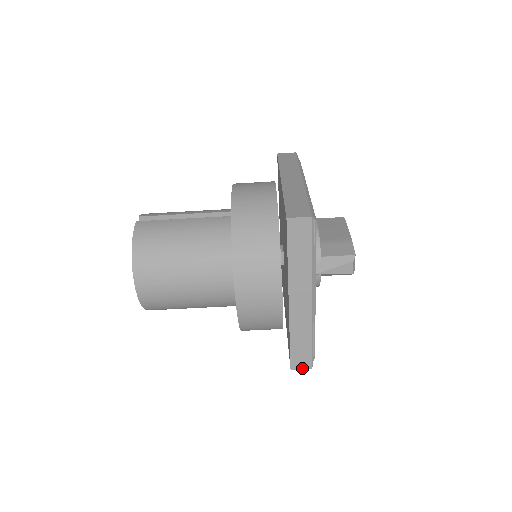
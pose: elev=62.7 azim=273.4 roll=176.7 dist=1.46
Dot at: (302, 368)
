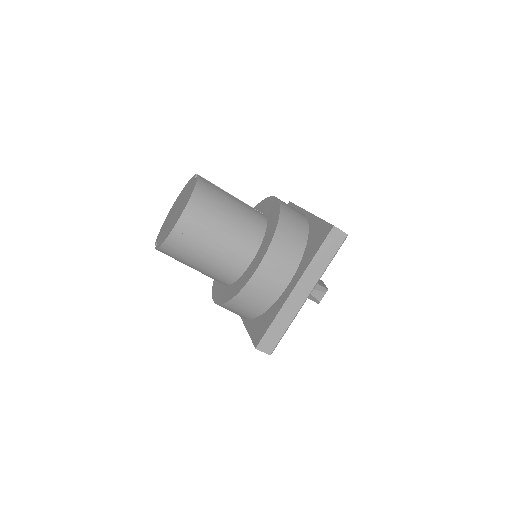
Dot at: (264, 351)
